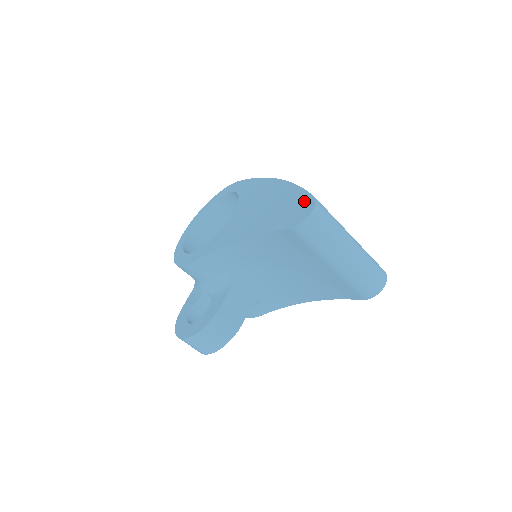
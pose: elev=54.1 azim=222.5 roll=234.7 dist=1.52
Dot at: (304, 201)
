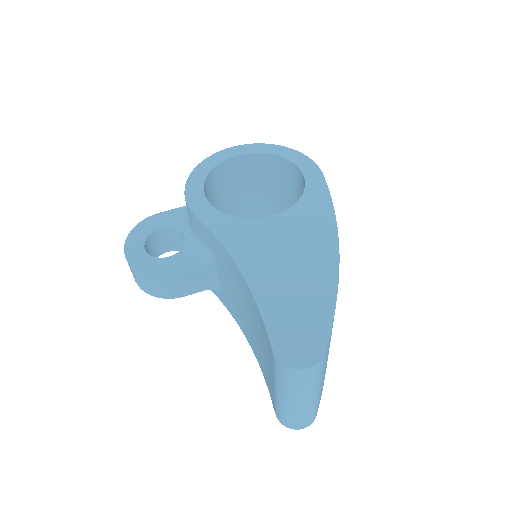
Dot at: (316, 338)
